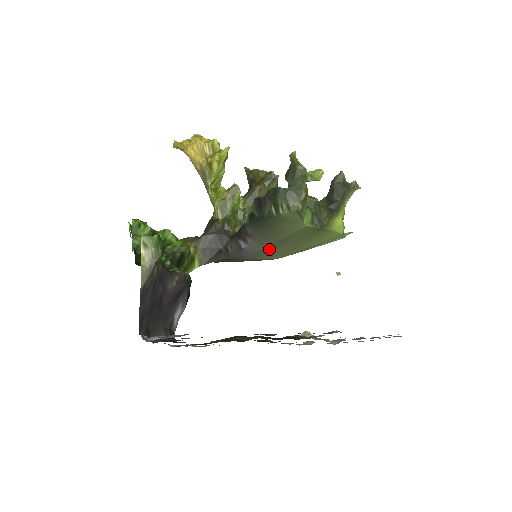
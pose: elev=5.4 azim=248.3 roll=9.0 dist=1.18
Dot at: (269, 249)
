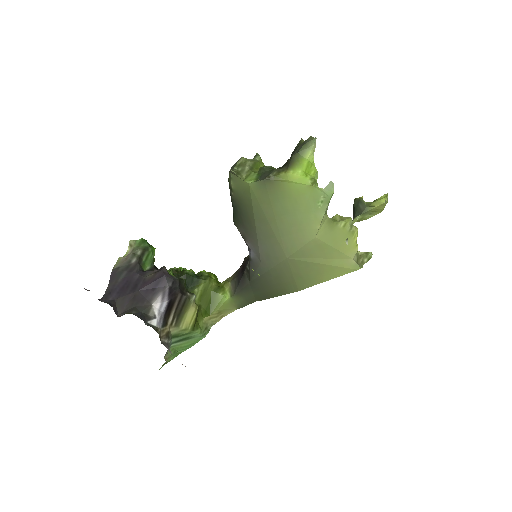
Dot at: (264, 243)
